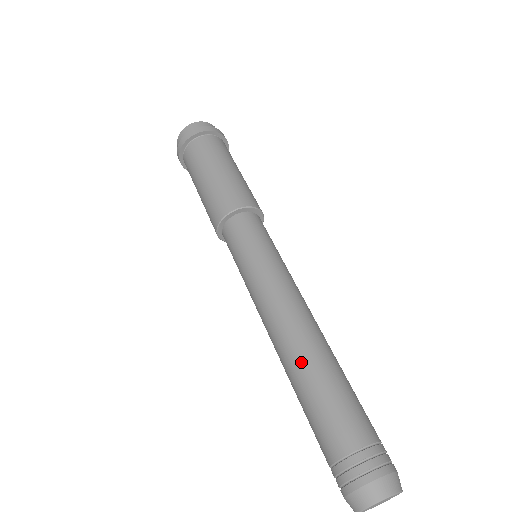
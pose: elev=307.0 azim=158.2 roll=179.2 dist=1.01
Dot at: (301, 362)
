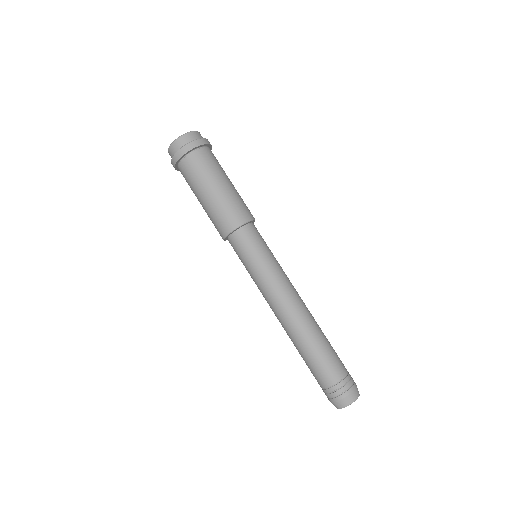
Dot at: (299, 338)
